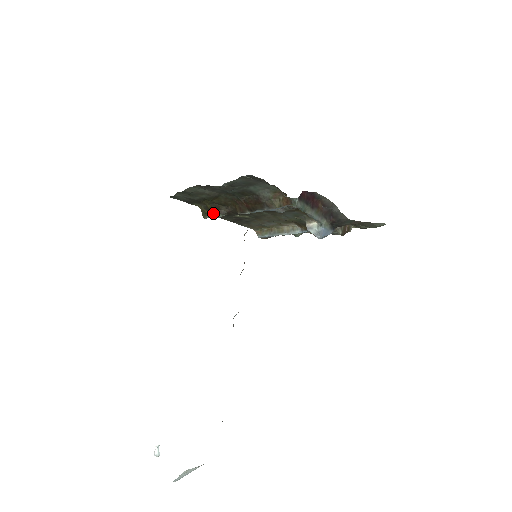
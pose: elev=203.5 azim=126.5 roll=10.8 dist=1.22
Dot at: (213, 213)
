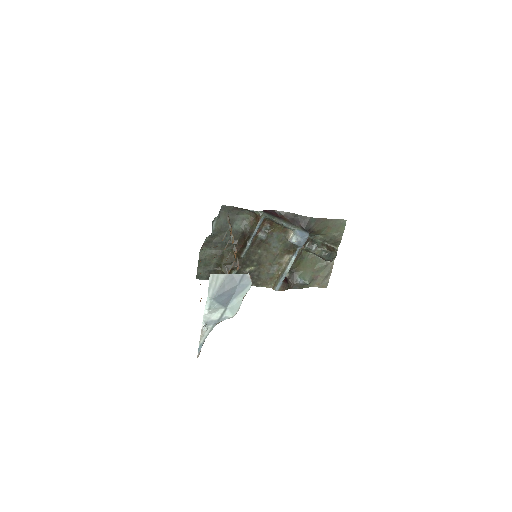
Dot at: occluded
